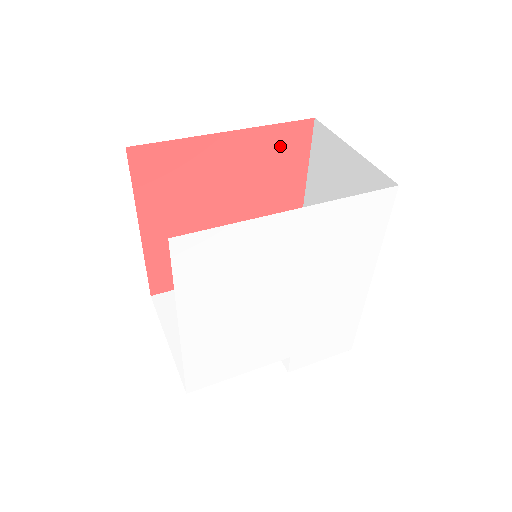
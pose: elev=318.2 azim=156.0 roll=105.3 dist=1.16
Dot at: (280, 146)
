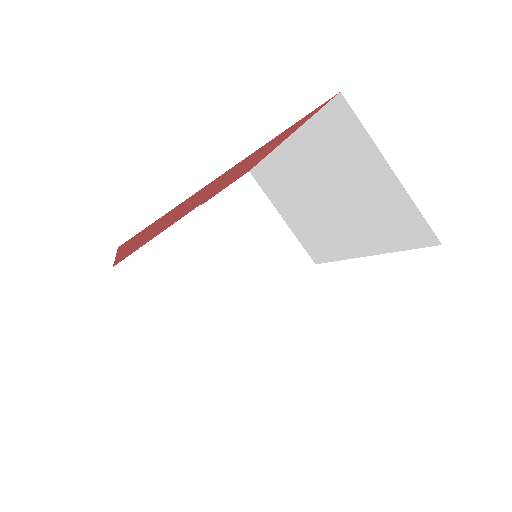
Dot at: (289, 130)
